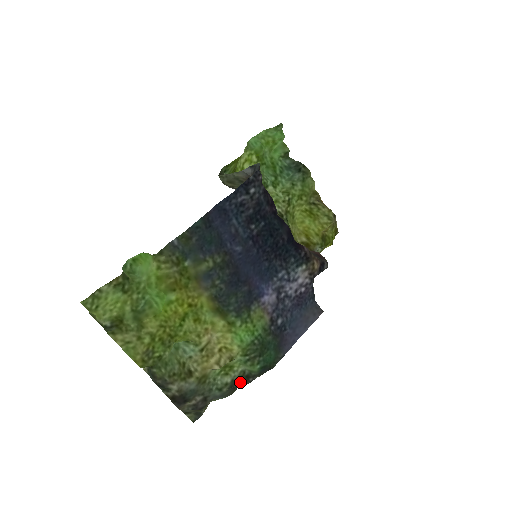
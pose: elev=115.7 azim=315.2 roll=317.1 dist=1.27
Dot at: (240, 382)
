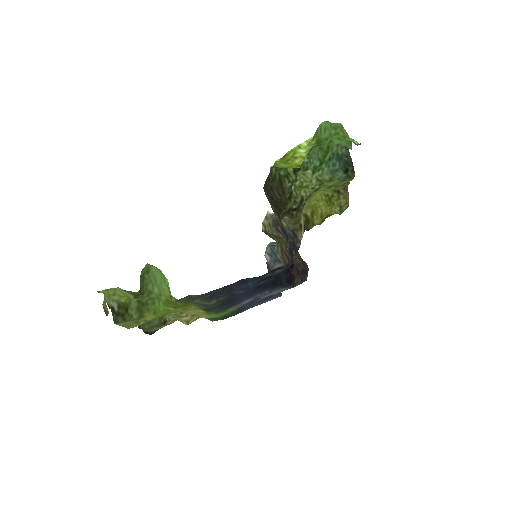
Dot at: occluded
